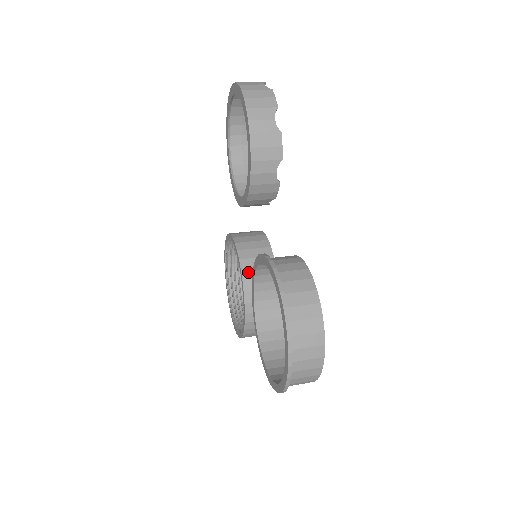
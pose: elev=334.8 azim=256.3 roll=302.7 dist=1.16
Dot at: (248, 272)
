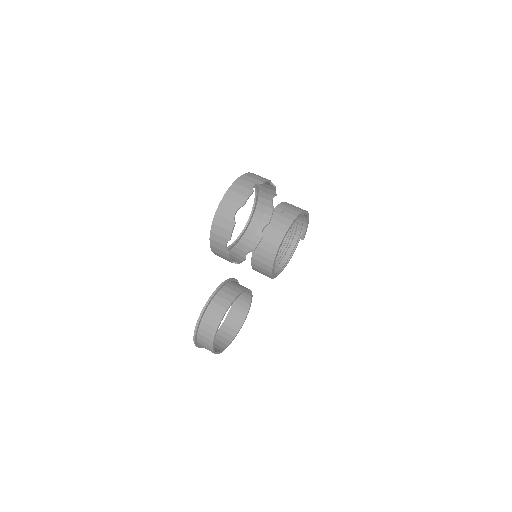
Dot at: (256, 255)
